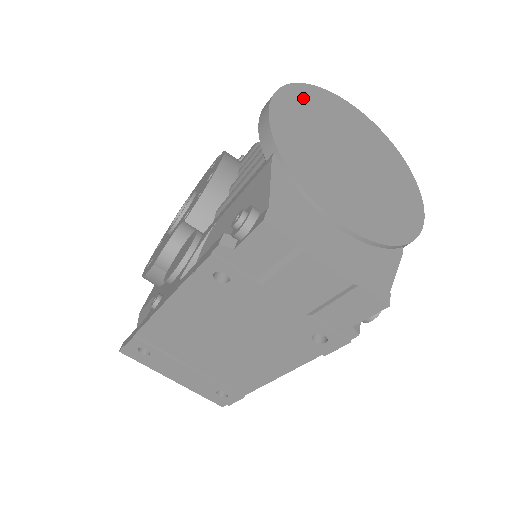
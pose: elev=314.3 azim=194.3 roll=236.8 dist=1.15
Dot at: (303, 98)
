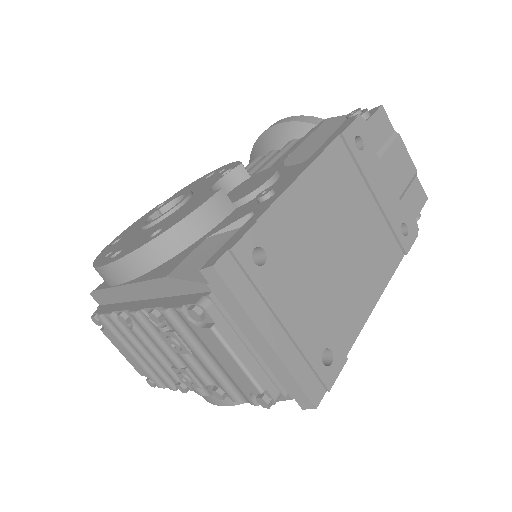
Dot at: occluded
